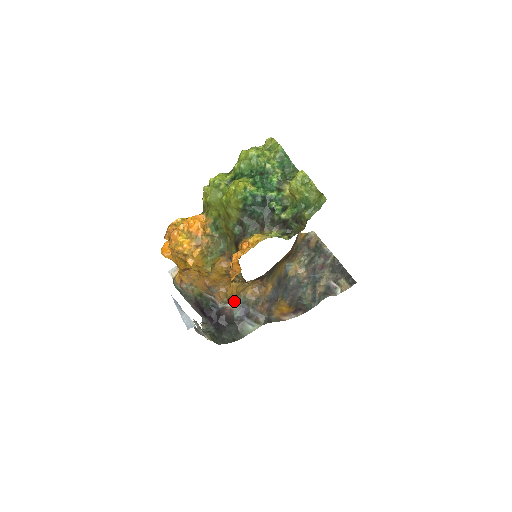
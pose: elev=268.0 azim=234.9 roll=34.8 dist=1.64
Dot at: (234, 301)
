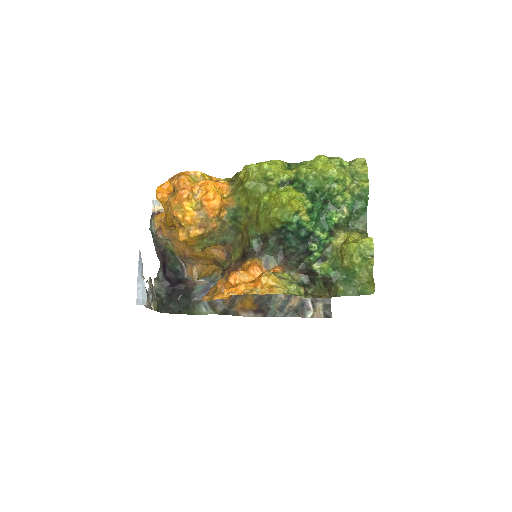
Dot at: (204, 278)
